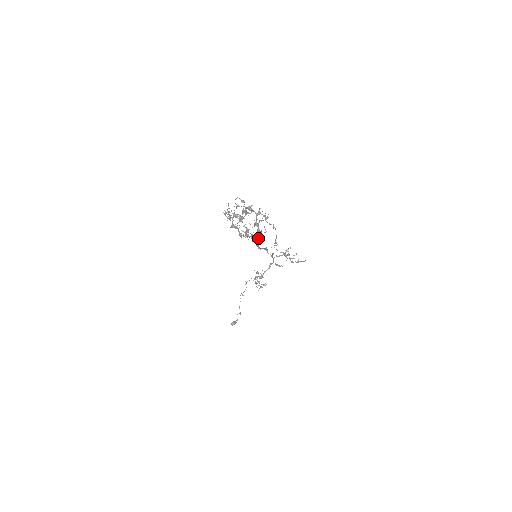
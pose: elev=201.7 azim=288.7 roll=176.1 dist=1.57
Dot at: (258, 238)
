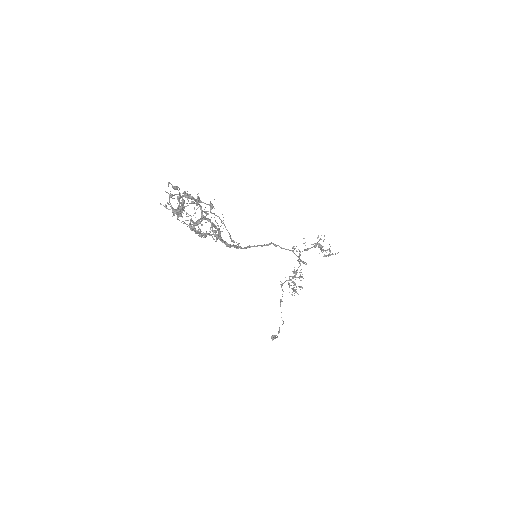
Dot at: occluded
